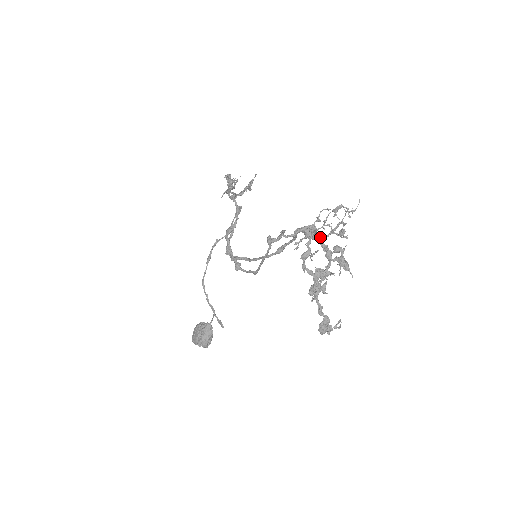
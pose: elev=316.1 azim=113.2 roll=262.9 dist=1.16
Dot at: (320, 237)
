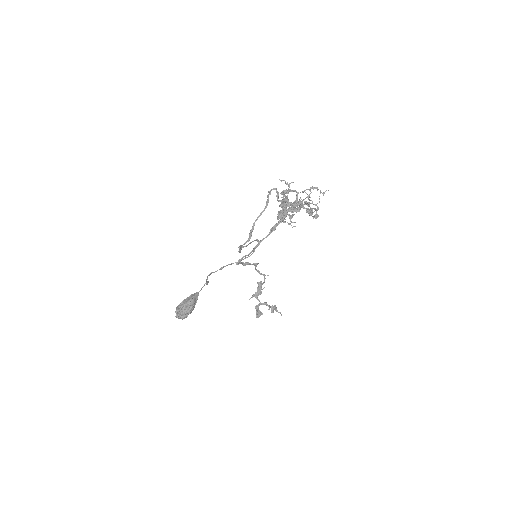
Dot at: occluded
